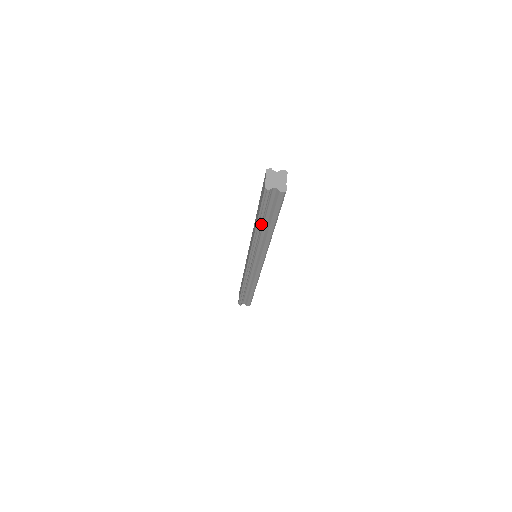
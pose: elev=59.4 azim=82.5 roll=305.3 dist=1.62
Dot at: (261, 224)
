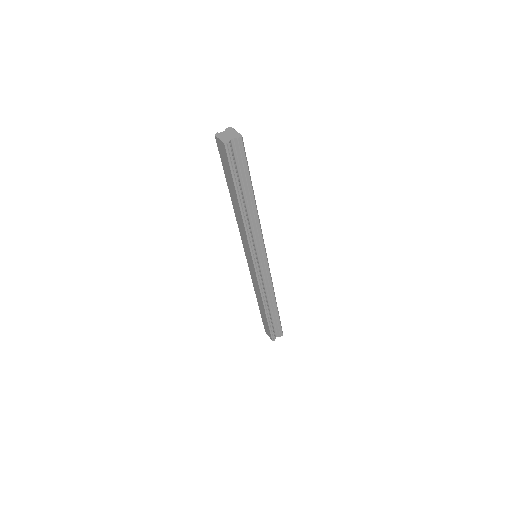
Dot at: (241, 196)
